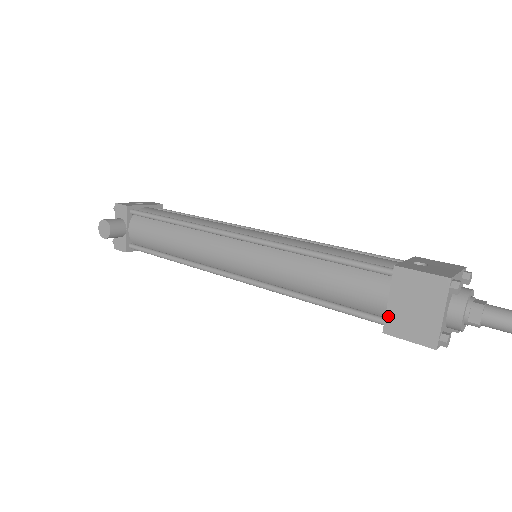
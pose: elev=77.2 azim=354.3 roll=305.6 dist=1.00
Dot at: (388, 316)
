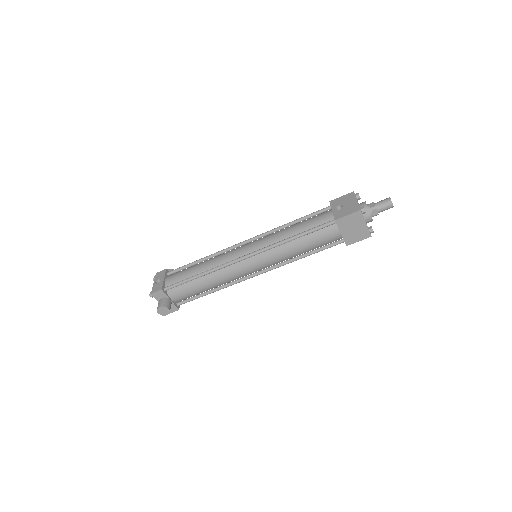
Dot at: (345, 239)
